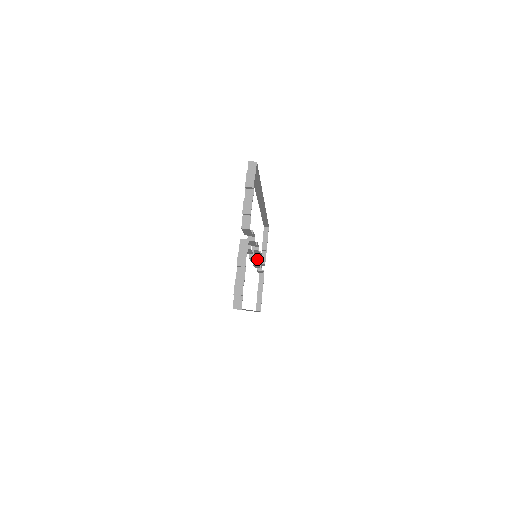
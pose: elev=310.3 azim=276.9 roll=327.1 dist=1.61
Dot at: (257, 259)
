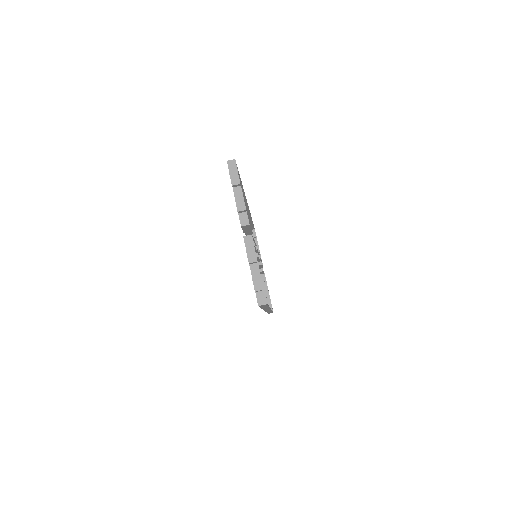
Dot at: (259, 258)
